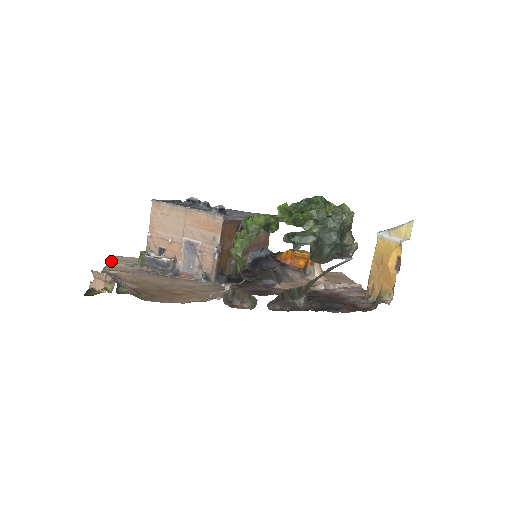
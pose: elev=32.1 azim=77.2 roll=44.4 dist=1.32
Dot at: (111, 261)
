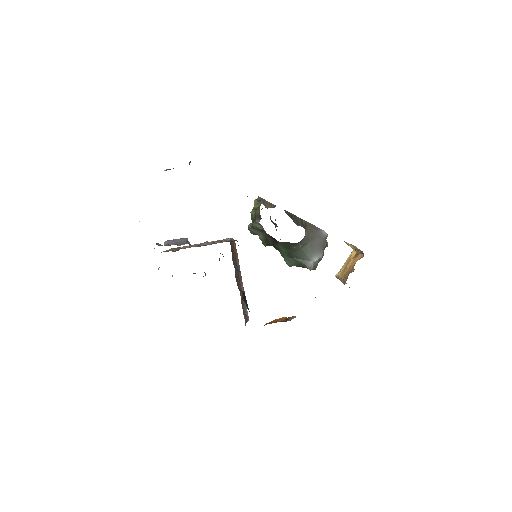
Dot at: occluded
